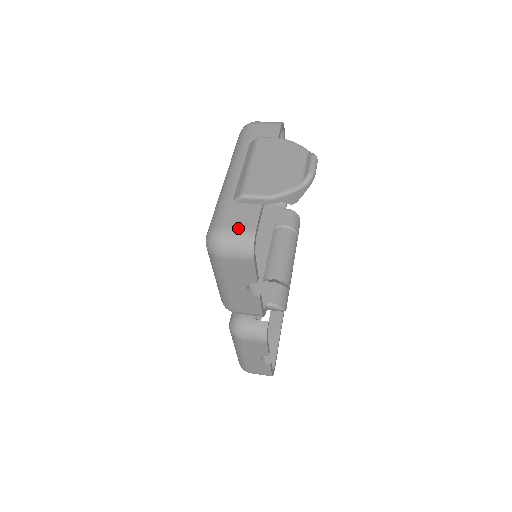
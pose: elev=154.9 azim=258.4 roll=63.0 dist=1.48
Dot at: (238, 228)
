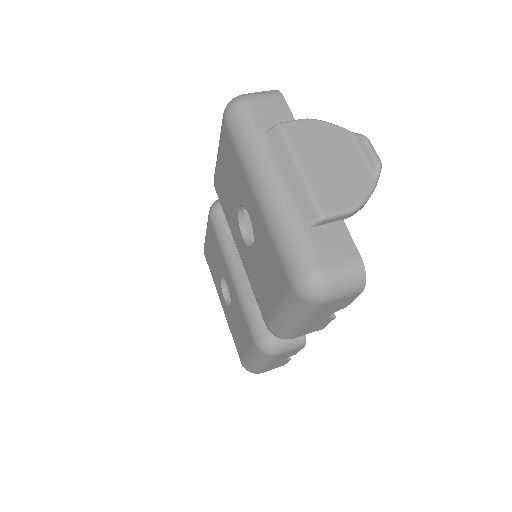
Dot at: (341, 262)
